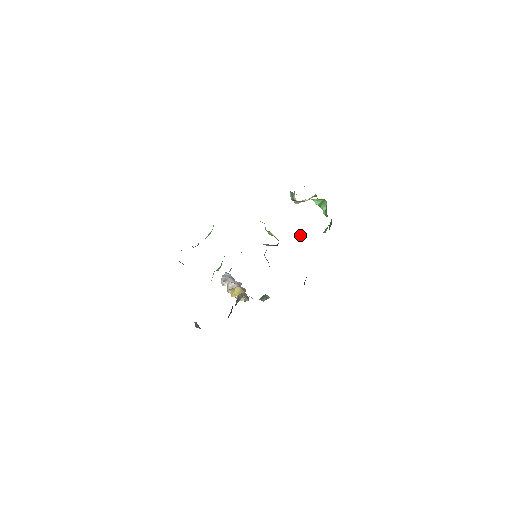
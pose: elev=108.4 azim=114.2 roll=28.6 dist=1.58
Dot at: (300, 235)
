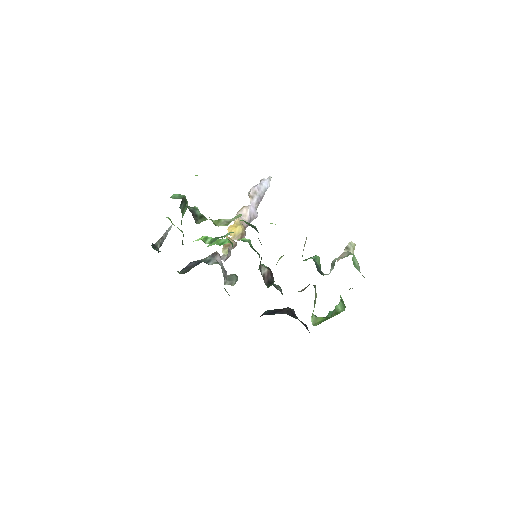
Dot at: (303, 289)
